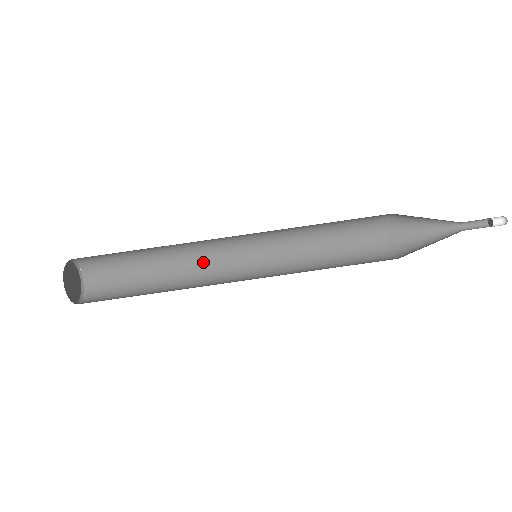
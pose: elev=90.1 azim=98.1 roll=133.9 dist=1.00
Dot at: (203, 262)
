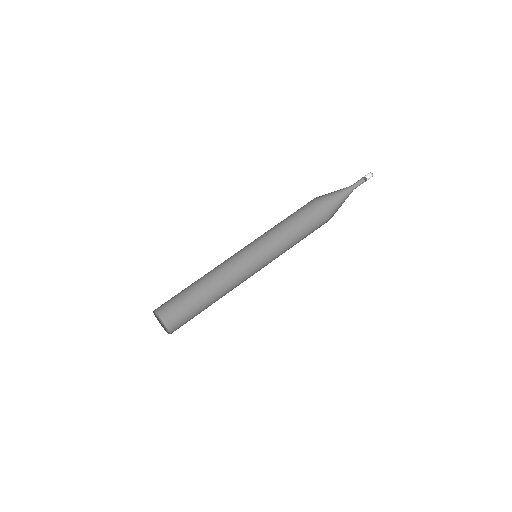
Dot at: (235, 286)
